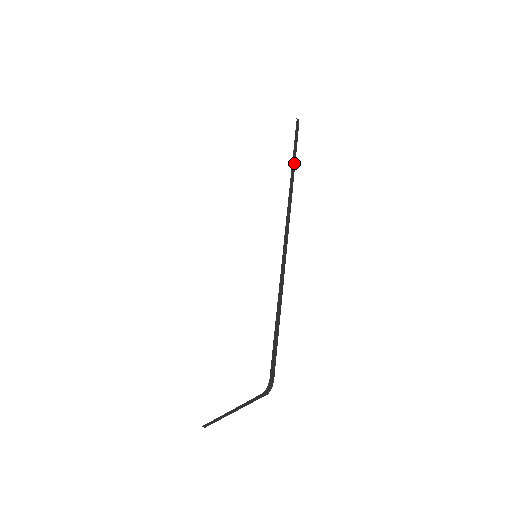
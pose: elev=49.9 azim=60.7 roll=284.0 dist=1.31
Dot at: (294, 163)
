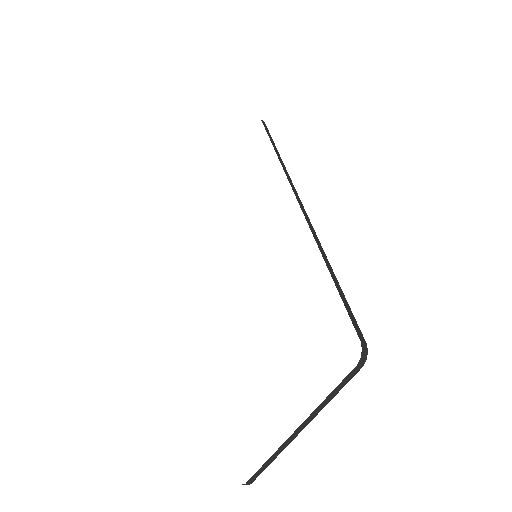
Dot at: (276, 149)
